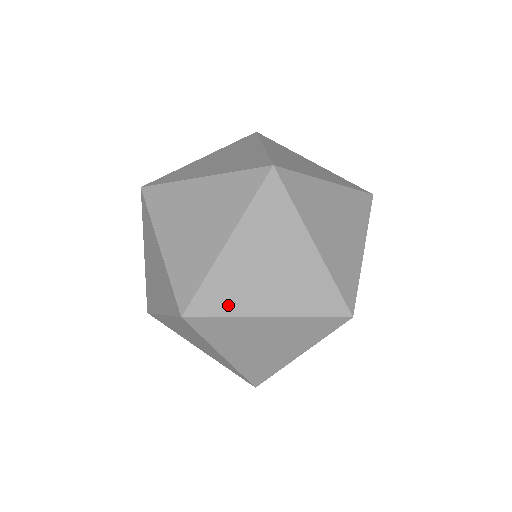
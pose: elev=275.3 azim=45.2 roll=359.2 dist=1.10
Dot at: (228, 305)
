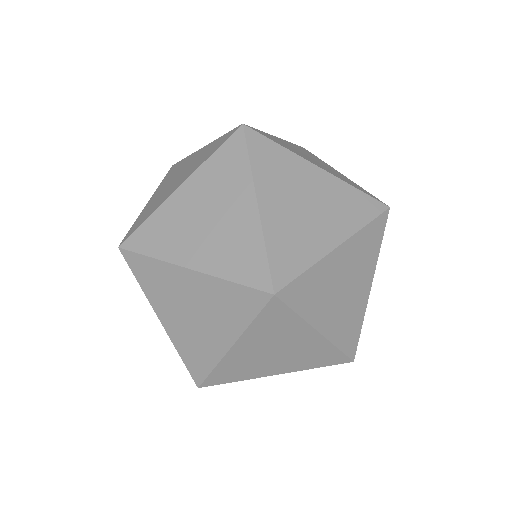
Dot at: (301, 257)
